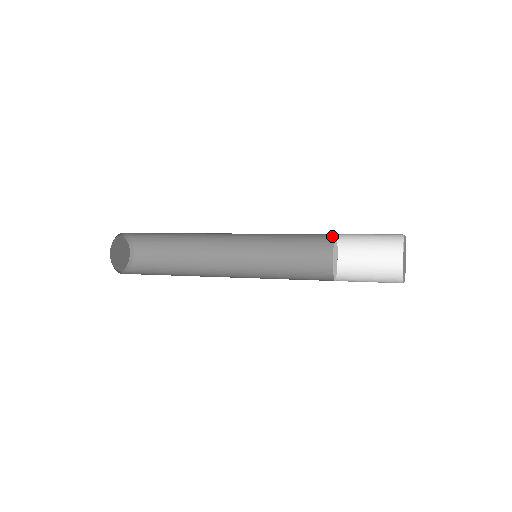
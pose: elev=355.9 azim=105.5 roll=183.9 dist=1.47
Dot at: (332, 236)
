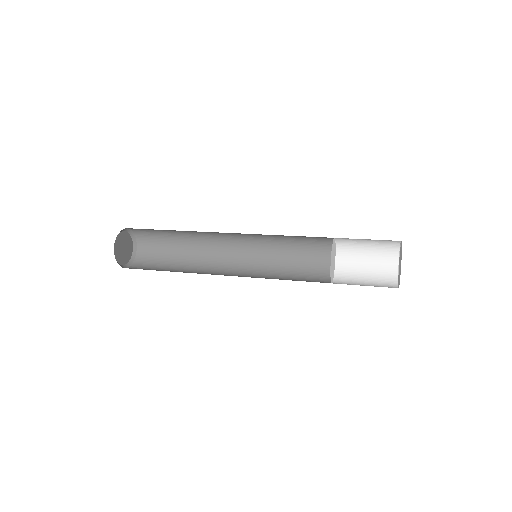
Dot at: occluded
